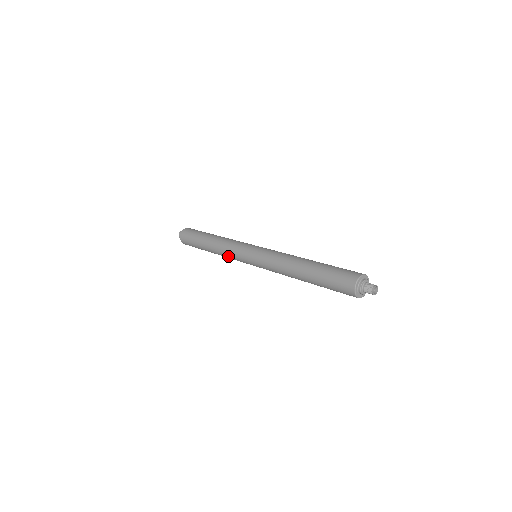
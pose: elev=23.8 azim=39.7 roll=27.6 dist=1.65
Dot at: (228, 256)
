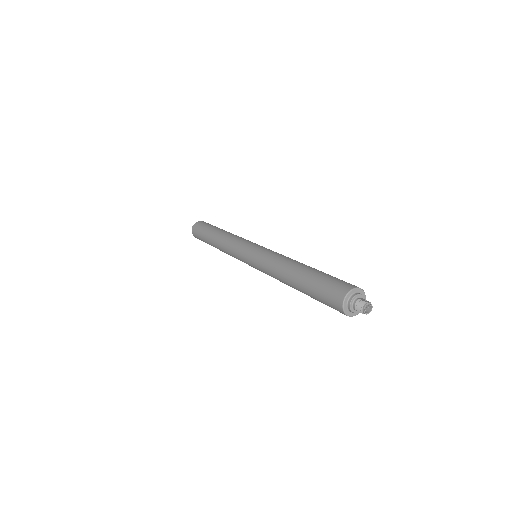
Dot at: (232, 256)
